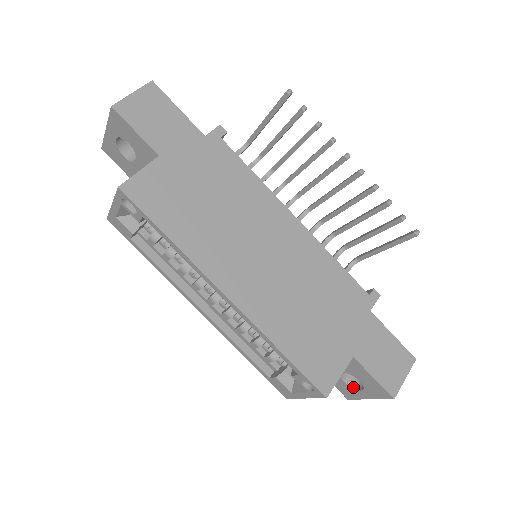
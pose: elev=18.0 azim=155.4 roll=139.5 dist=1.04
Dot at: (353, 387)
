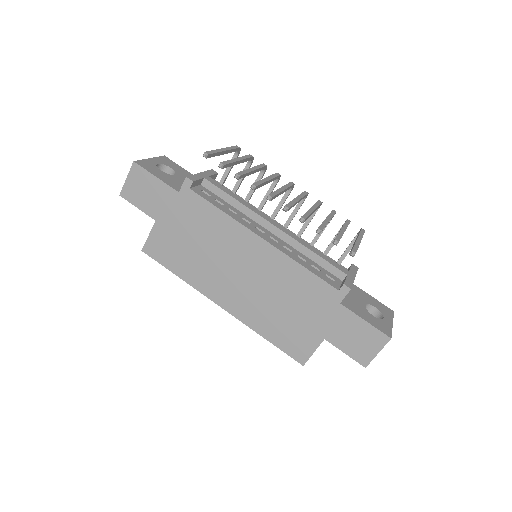
Dot at: occluded
